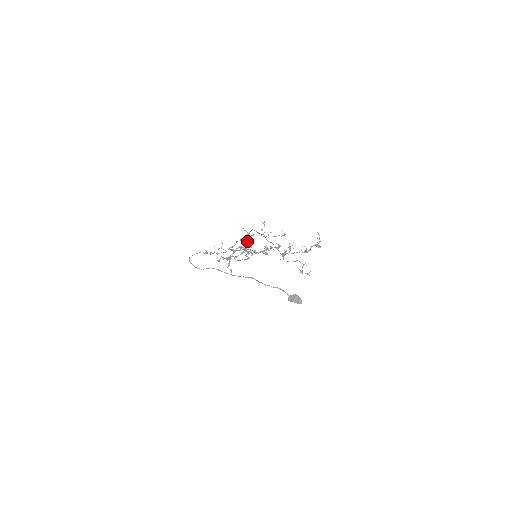
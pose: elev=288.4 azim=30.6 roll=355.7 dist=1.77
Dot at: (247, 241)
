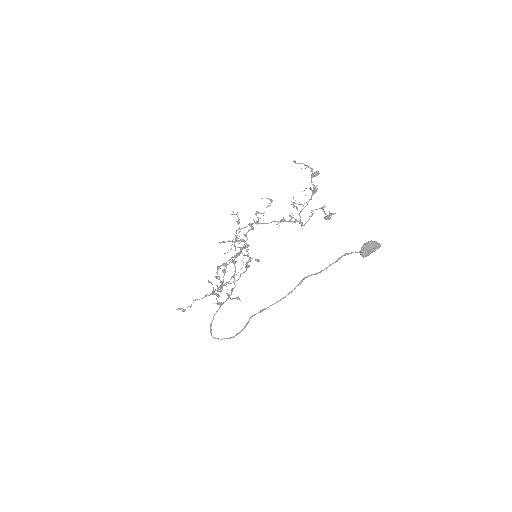
Dot at: occluded
